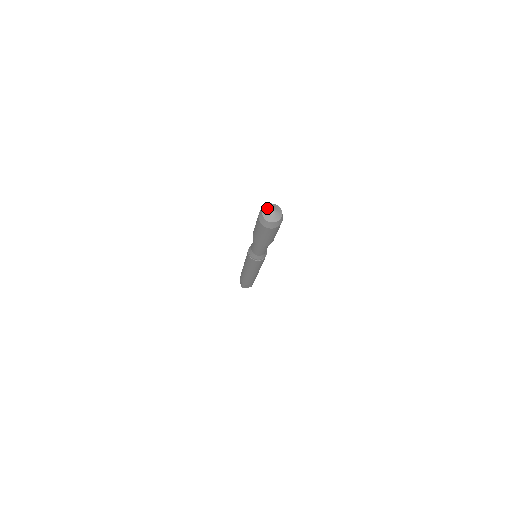
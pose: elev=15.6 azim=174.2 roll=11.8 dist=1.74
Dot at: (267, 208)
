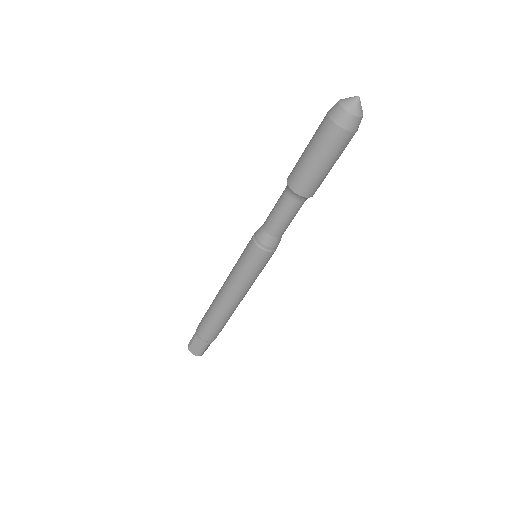
Dot at: (347, 100)
